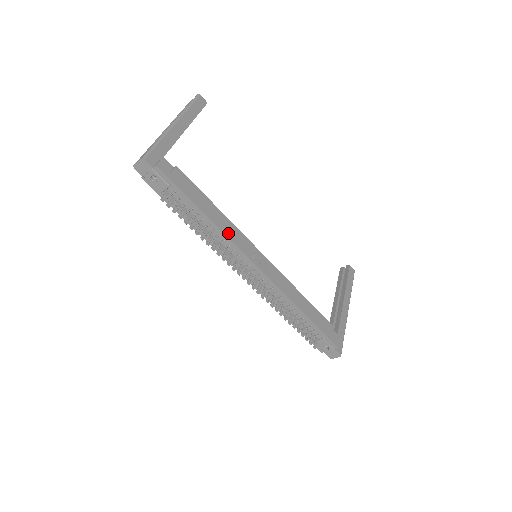
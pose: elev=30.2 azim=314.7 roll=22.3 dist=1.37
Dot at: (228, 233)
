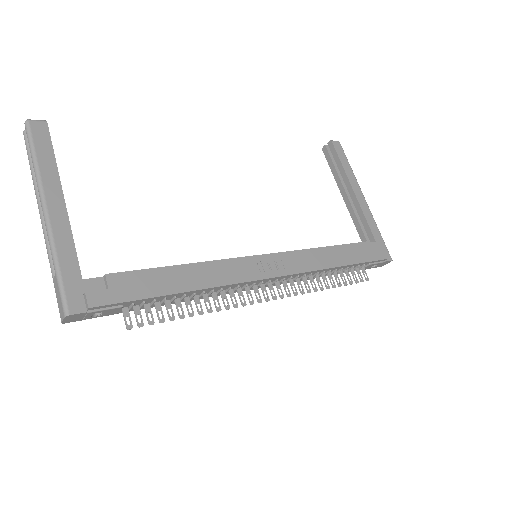
Dot at: (220, 280)
